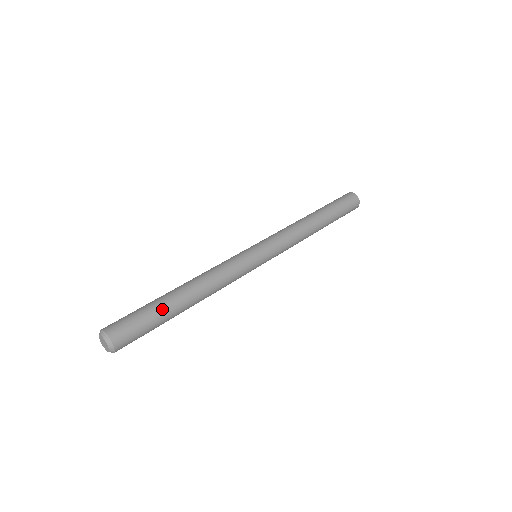
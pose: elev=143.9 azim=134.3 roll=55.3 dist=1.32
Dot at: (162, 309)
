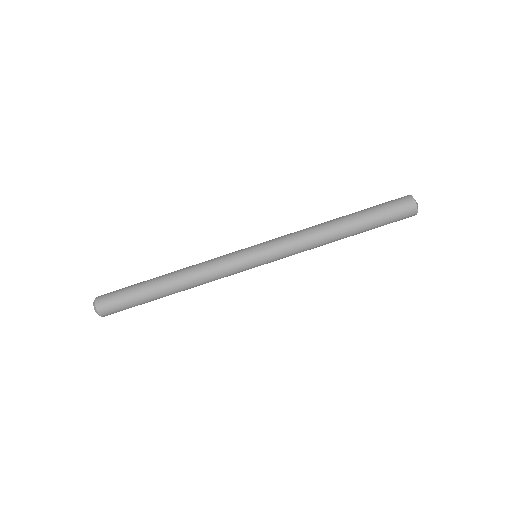
Dot at: (143, 293)
